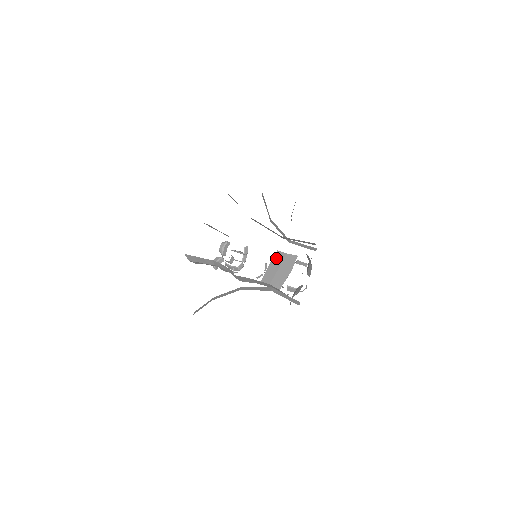
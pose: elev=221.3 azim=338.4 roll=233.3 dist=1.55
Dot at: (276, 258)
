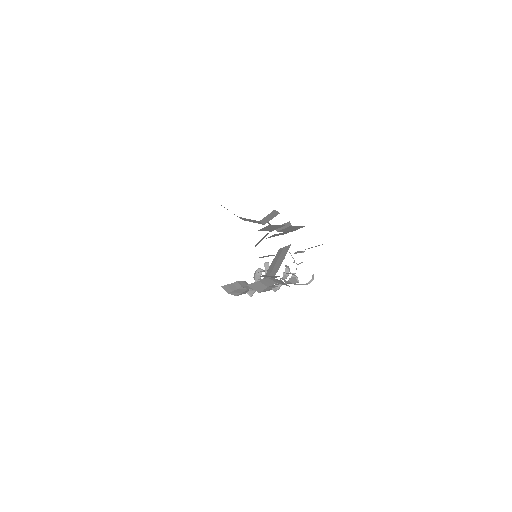
Dot at: (277, 255)
